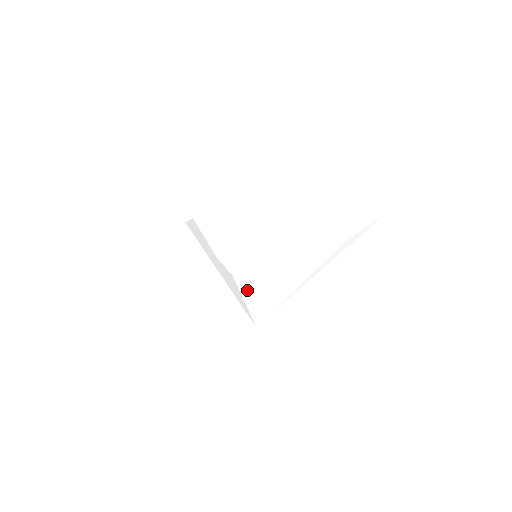
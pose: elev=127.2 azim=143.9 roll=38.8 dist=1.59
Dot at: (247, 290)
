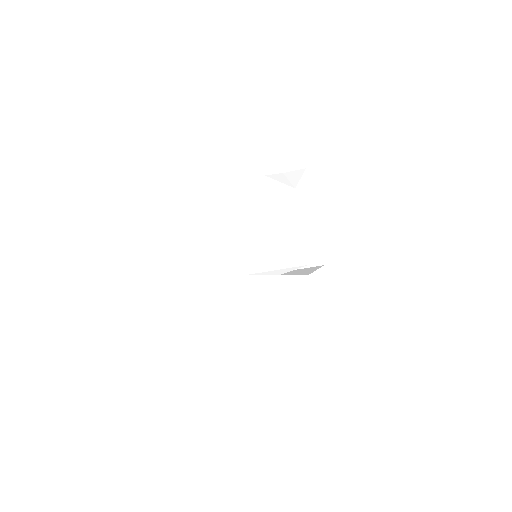
Dot at: (272, 270)
